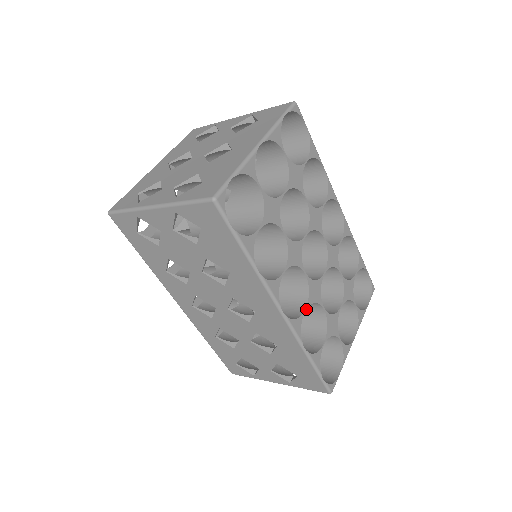
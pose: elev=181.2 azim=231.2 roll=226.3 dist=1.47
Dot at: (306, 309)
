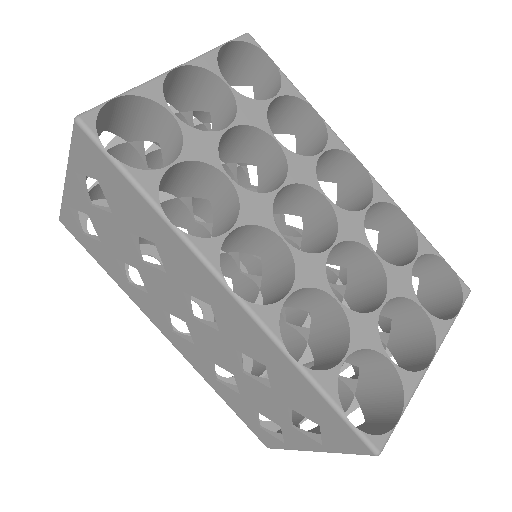
Dot at: (319, 311)
